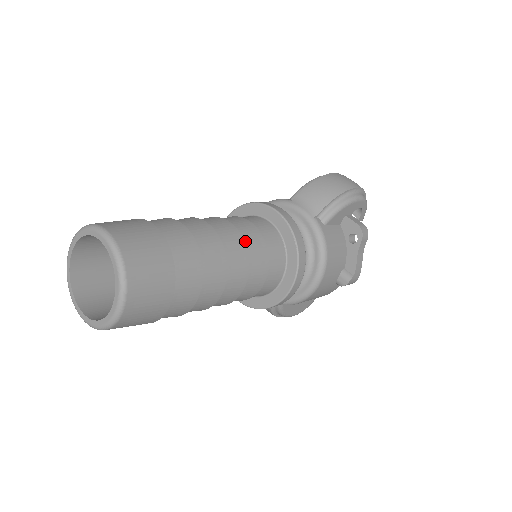
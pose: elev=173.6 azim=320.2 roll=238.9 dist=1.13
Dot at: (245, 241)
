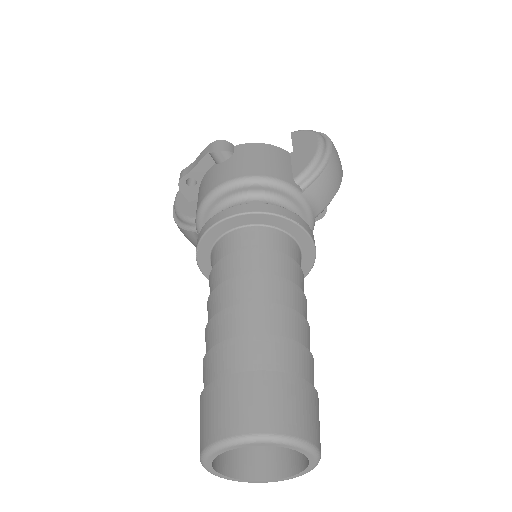
Dot at: occluded
